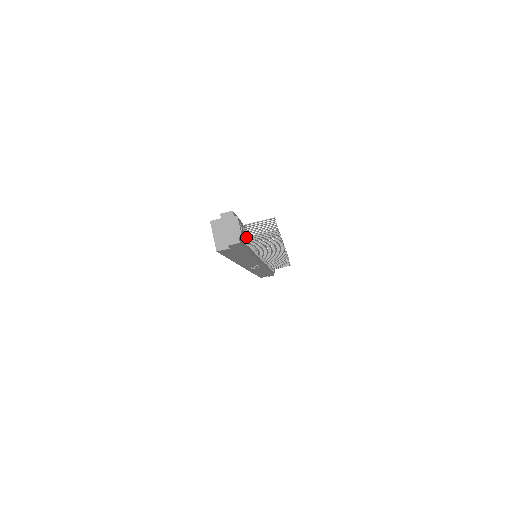
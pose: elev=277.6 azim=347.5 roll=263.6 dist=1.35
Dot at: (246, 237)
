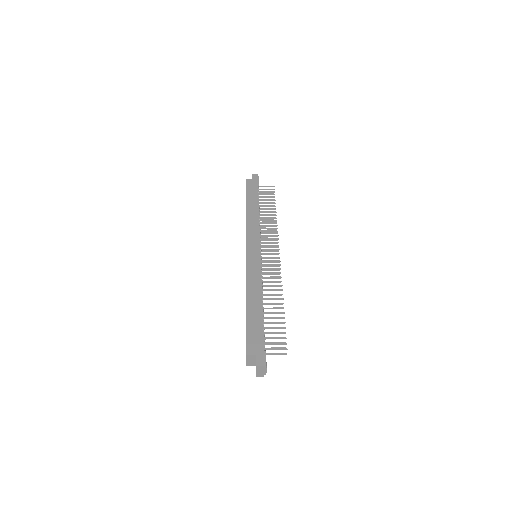
Dot at: occluded
